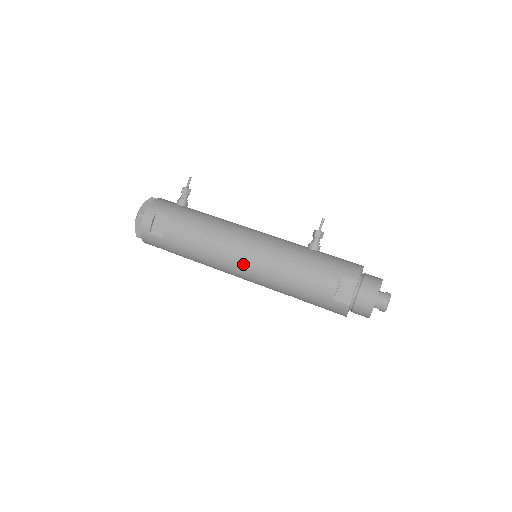
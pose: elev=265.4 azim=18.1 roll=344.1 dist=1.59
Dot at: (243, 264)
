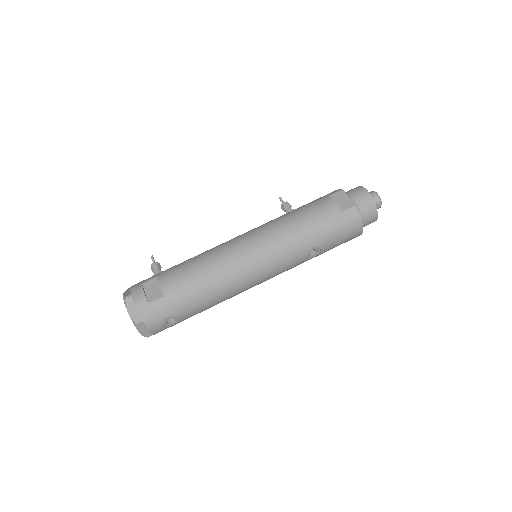
Dot at: (252, 251)
